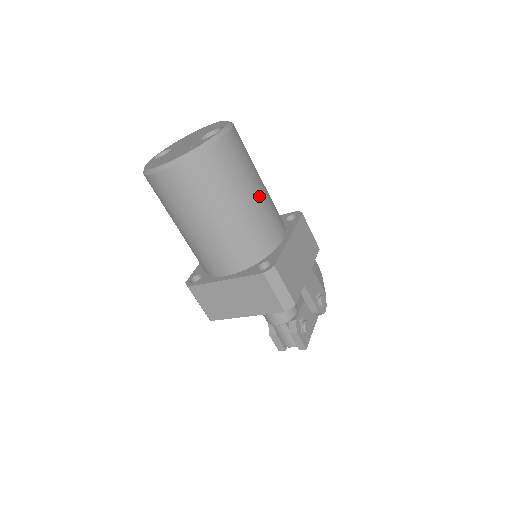
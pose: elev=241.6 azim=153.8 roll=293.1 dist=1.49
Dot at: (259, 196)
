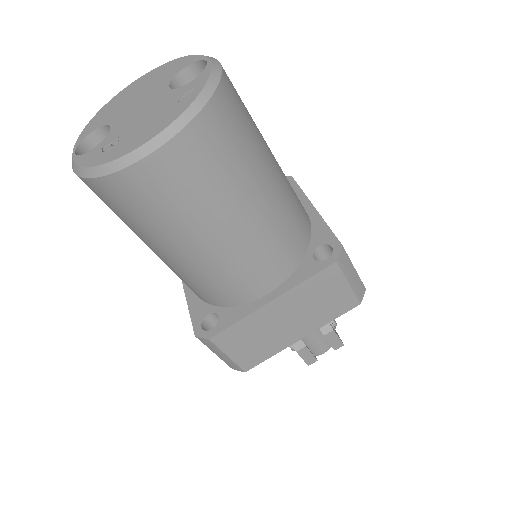
Dot at: occluded
